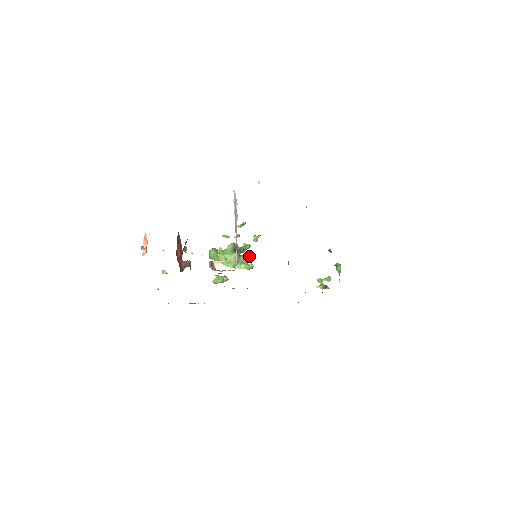
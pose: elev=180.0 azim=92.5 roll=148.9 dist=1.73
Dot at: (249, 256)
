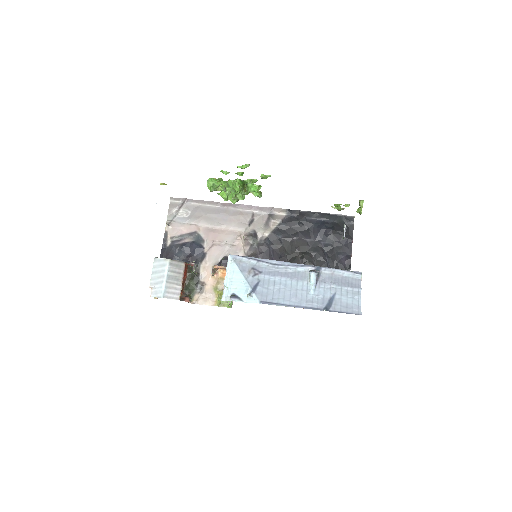
Dot at: occluded
